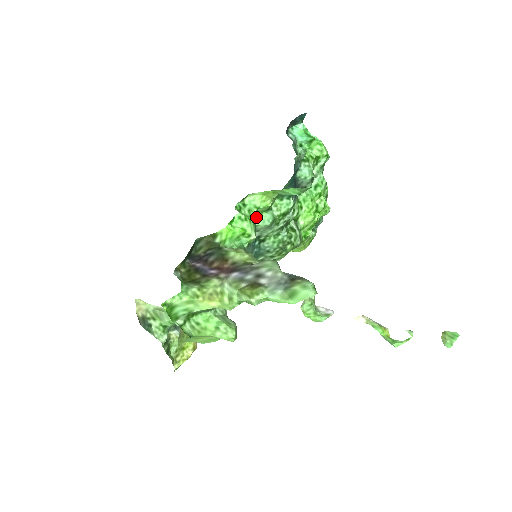
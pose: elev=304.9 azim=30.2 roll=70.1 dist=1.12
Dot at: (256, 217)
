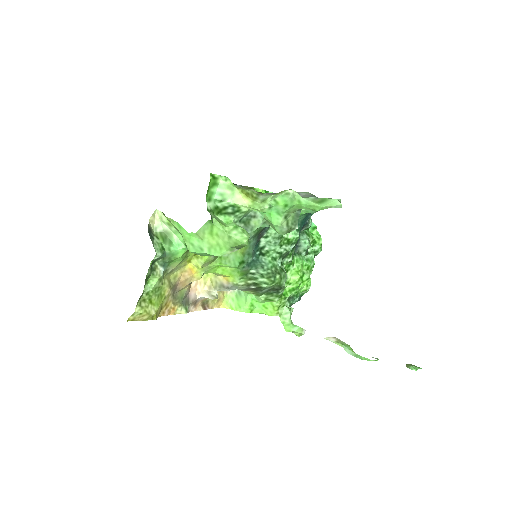
Dot at: occluded
